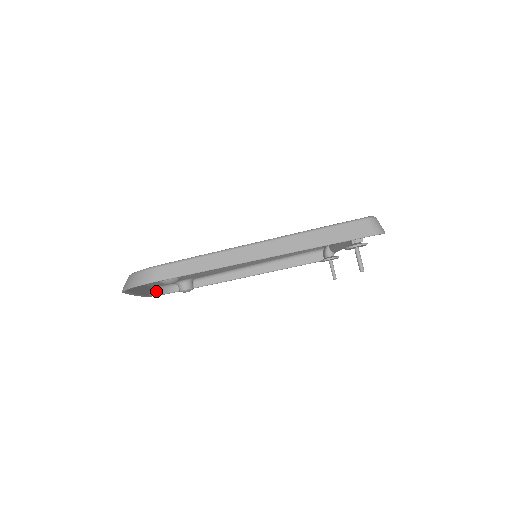
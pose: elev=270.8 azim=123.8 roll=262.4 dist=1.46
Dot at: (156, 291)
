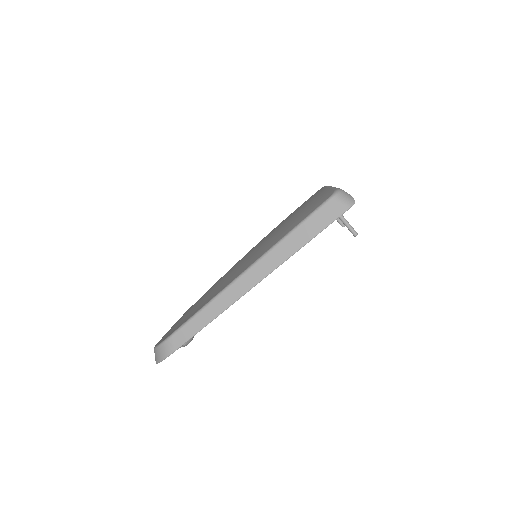
Dot at: occluded
